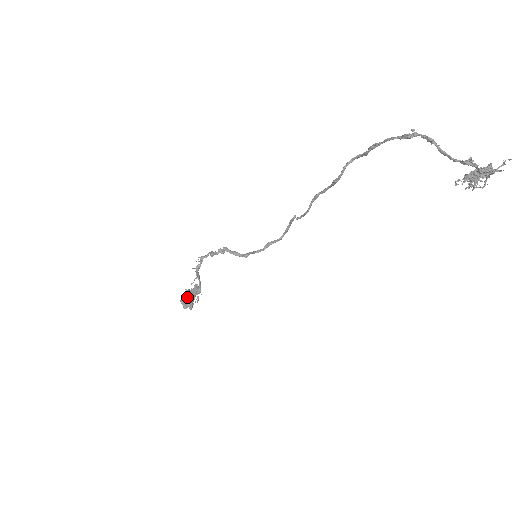
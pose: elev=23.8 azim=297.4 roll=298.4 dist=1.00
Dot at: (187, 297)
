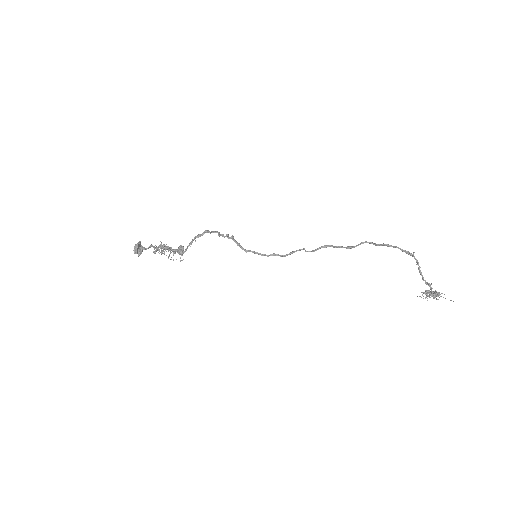
Dot at: occluded
